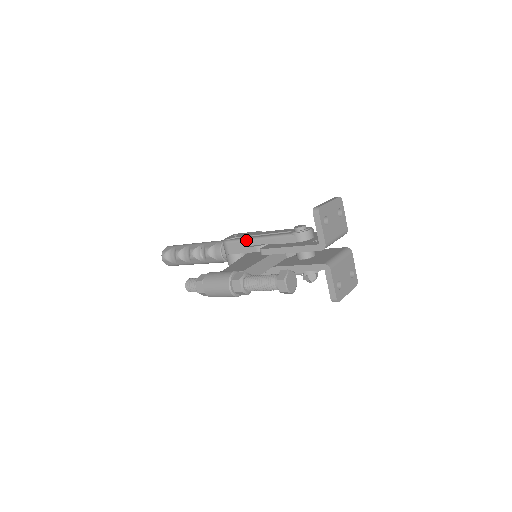
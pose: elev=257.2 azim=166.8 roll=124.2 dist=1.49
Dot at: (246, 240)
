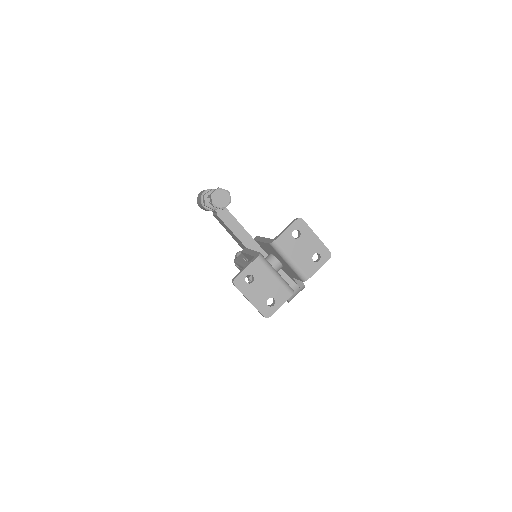
Dot at: occluded
